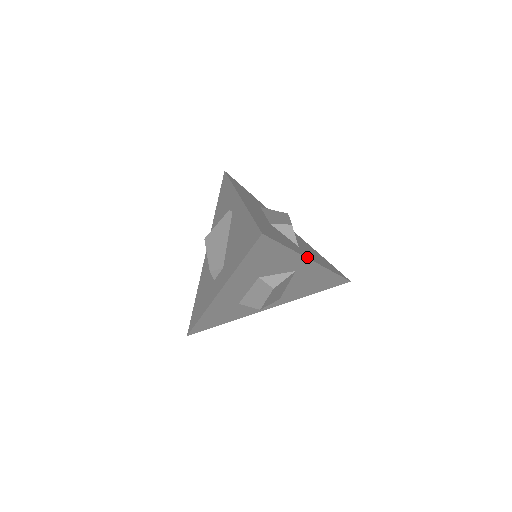
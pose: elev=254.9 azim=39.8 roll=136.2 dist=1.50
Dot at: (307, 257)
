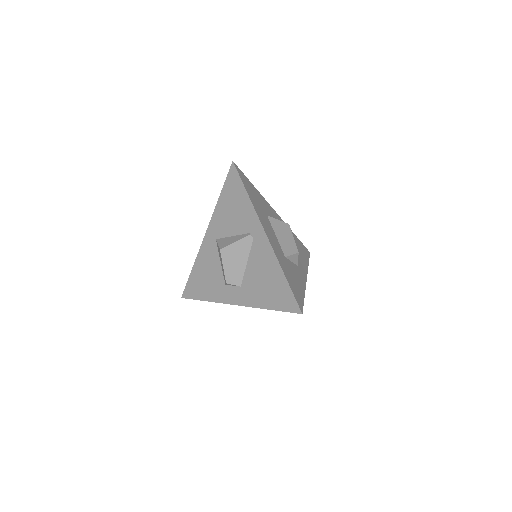
Dot at: (305, 281)
